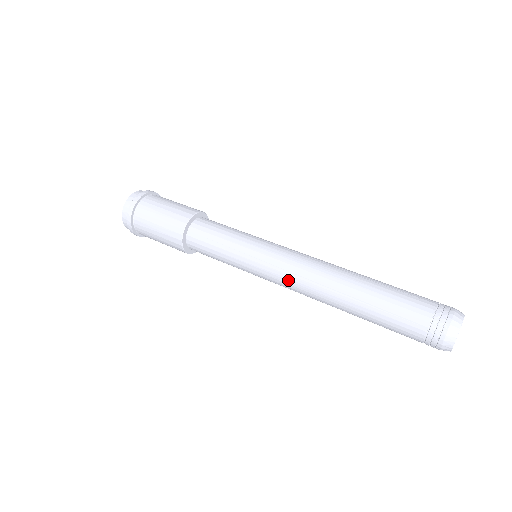
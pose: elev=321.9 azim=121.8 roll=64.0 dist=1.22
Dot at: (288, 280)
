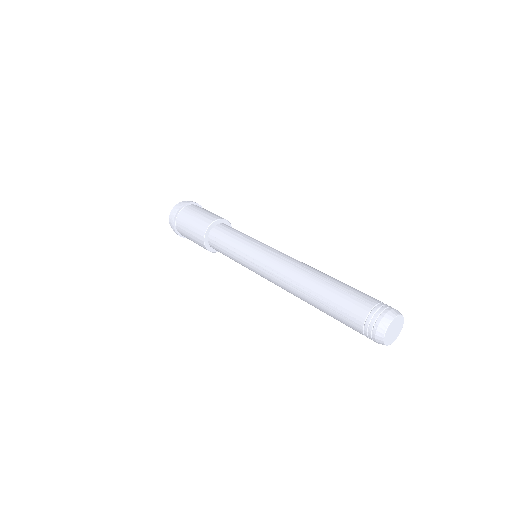
Dot at: (276, 261)
